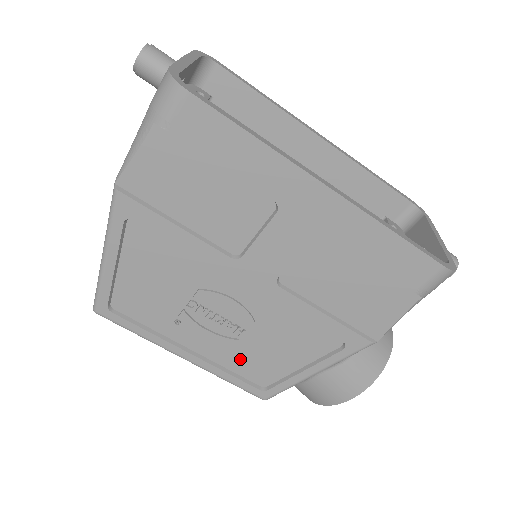
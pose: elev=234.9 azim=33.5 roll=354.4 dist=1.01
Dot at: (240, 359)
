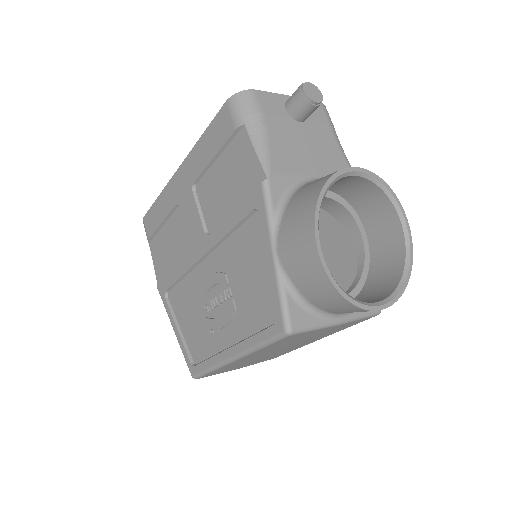
Dot at: (248, 315)
